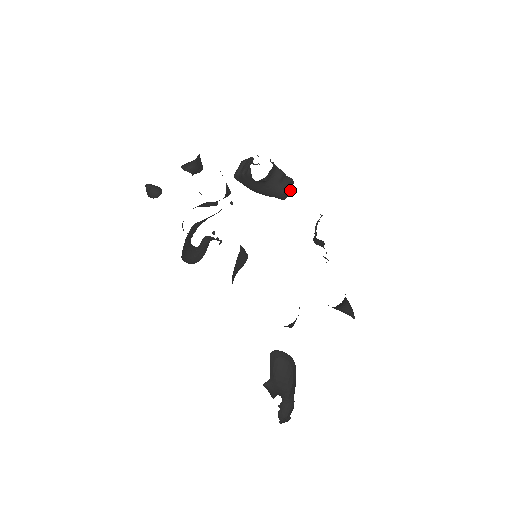
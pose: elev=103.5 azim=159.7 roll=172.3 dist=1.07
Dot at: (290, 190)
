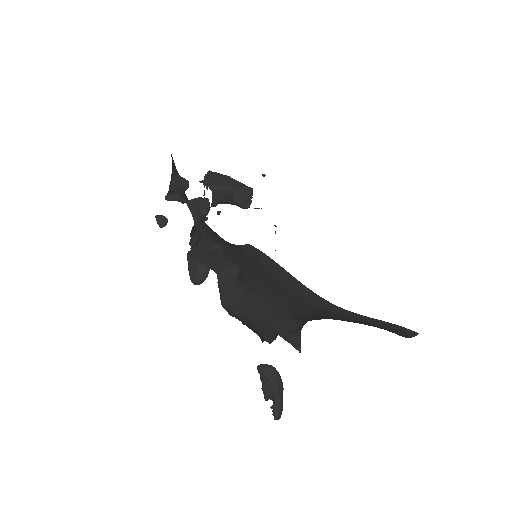
Dot at: (250, 197)
